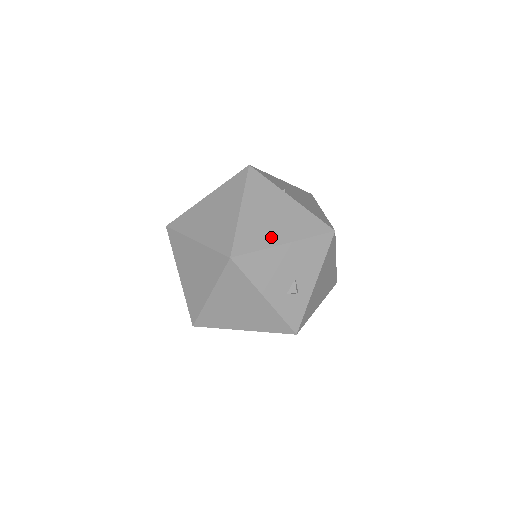
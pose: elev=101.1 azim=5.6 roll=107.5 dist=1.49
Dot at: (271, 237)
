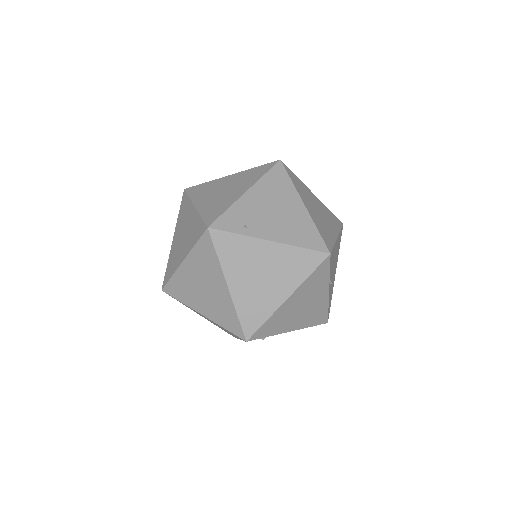
Dot at: (287, 326)
